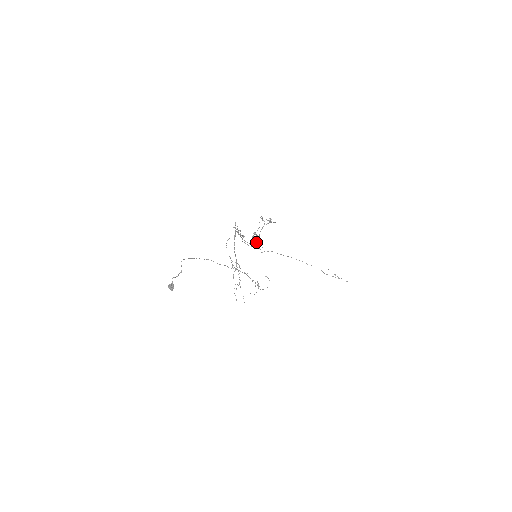
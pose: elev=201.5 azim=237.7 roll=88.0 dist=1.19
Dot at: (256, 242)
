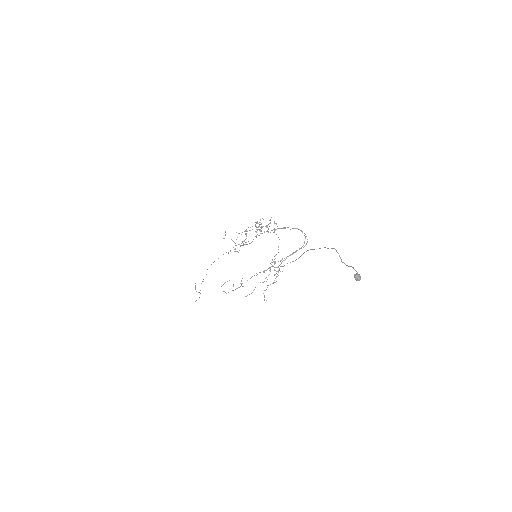
Dot at: occluded
